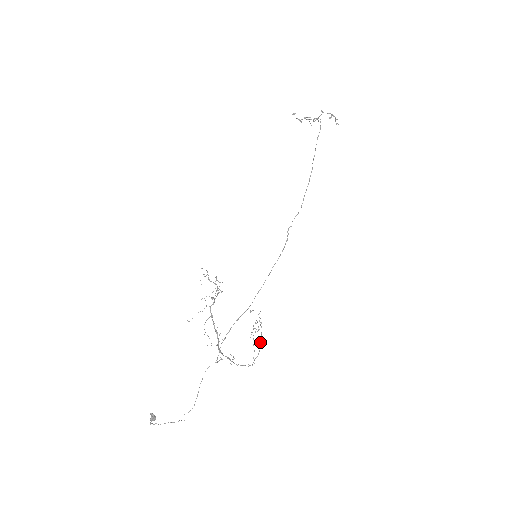
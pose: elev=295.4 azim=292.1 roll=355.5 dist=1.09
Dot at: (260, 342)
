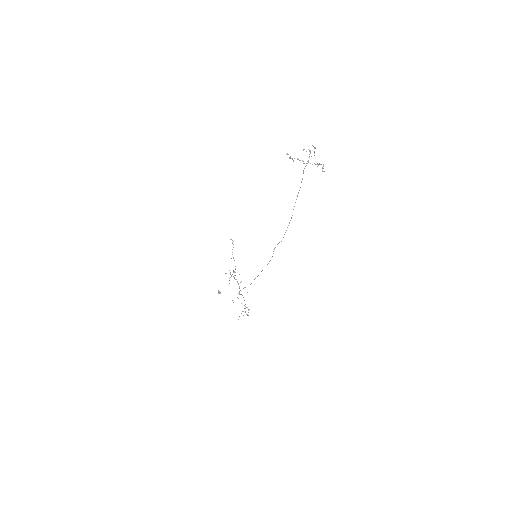
Dot at: (247, 315)
